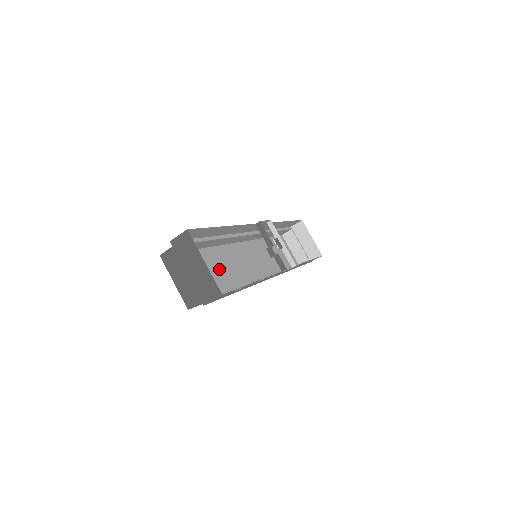
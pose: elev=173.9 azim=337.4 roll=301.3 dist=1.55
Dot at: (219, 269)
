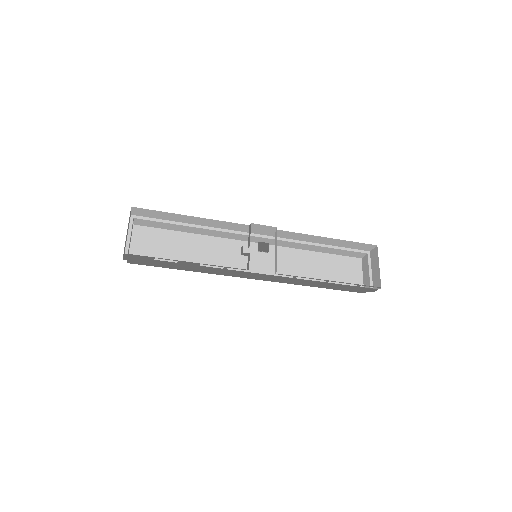
Dot at: (199, 252)
